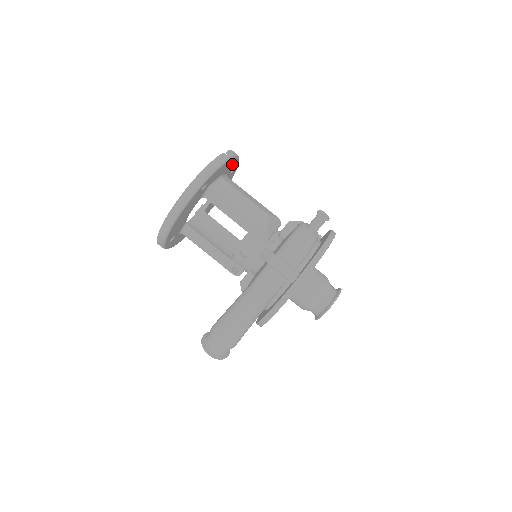
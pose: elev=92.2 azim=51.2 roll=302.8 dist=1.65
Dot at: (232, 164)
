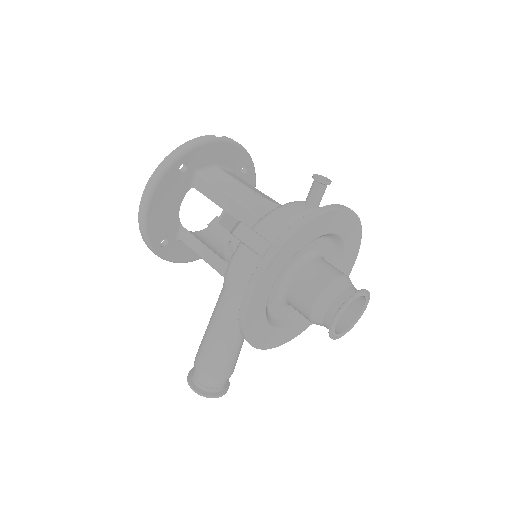
Dot at: (234, 155)
